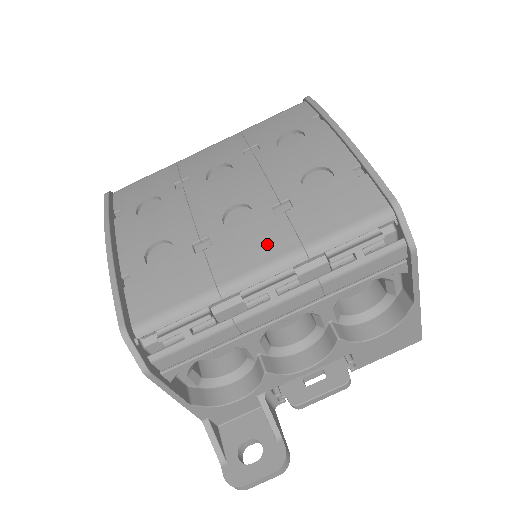
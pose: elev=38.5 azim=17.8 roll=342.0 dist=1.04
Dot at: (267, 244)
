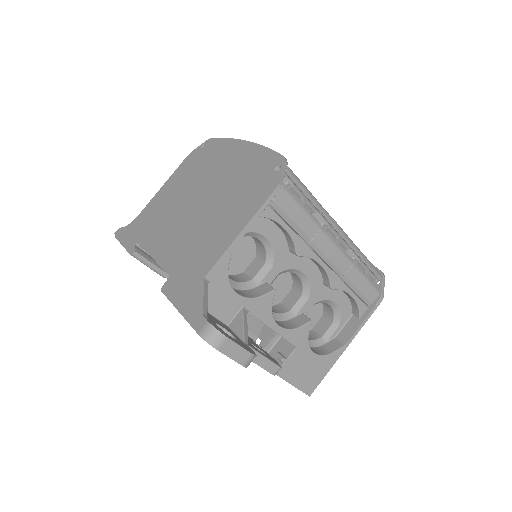
Dot at: occluded
